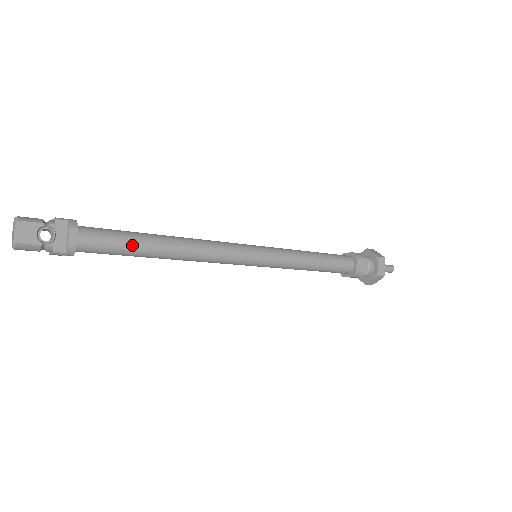
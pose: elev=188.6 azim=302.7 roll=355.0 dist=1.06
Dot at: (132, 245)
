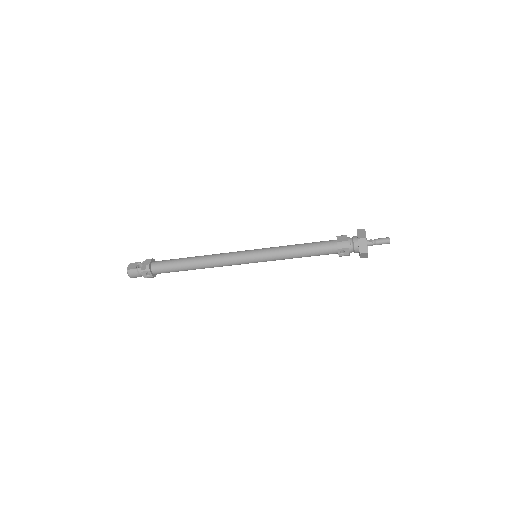
Dot at: (176, 261)
